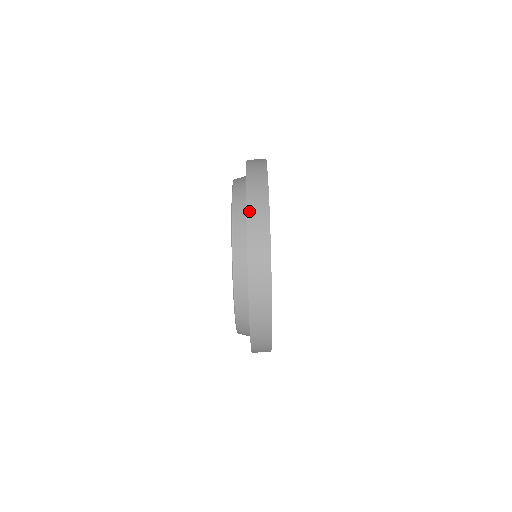
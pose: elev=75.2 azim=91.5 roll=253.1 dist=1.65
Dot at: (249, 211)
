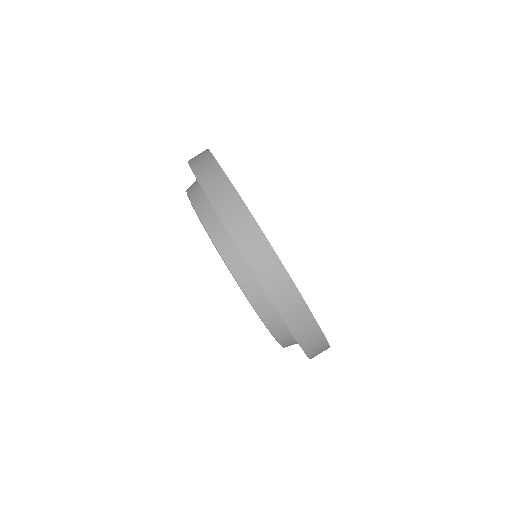
Dot at: (247, 256)
